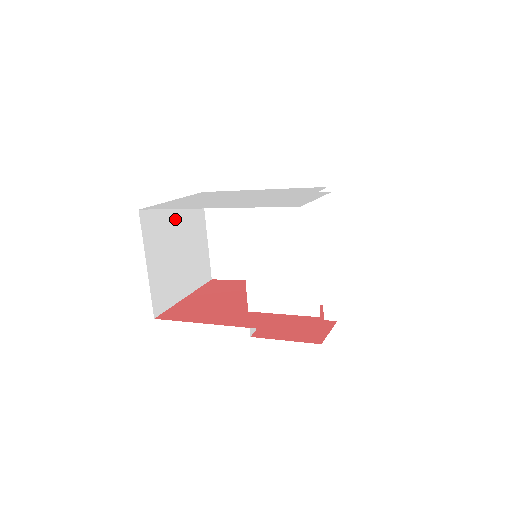
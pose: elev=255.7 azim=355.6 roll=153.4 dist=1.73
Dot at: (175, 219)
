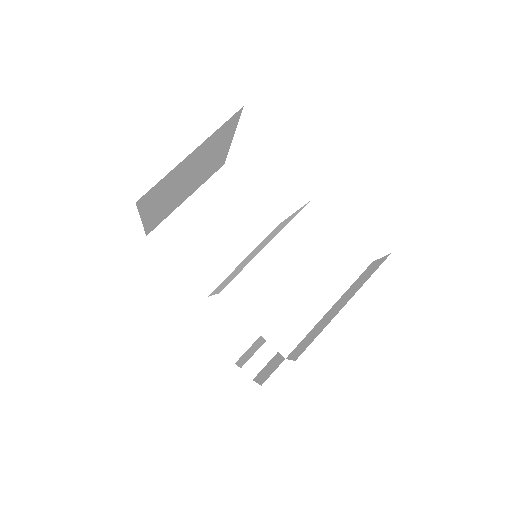
Dot at: (217, 153)
